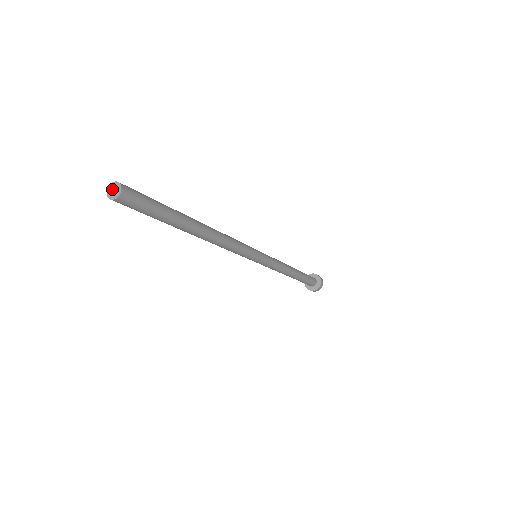
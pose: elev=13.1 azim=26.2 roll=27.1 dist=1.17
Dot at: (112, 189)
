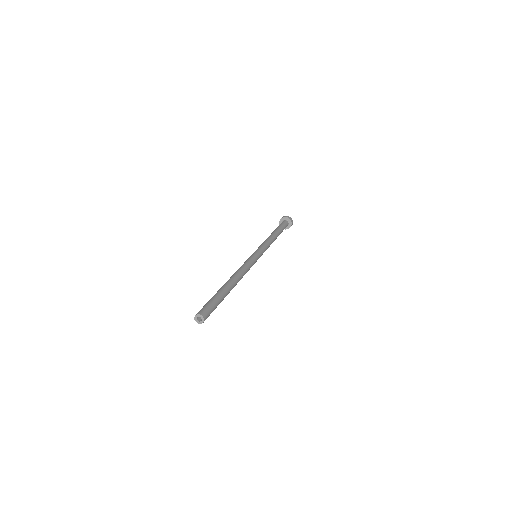
Dot at: (199, 316)
